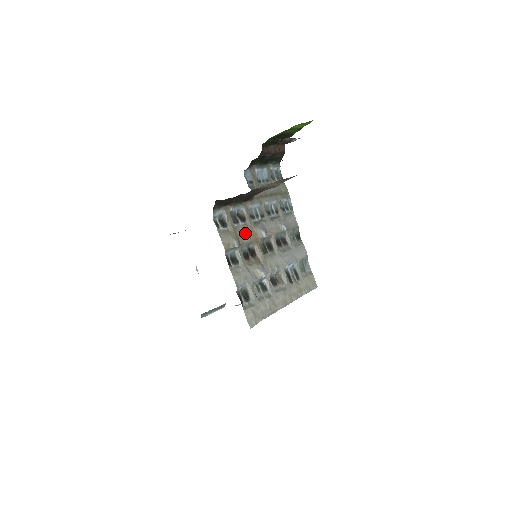
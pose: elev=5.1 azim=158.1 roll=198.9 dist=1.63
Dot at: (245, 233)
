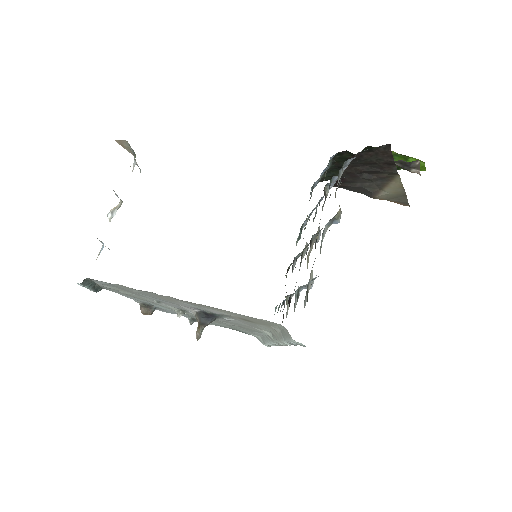
Dot at: occluded
